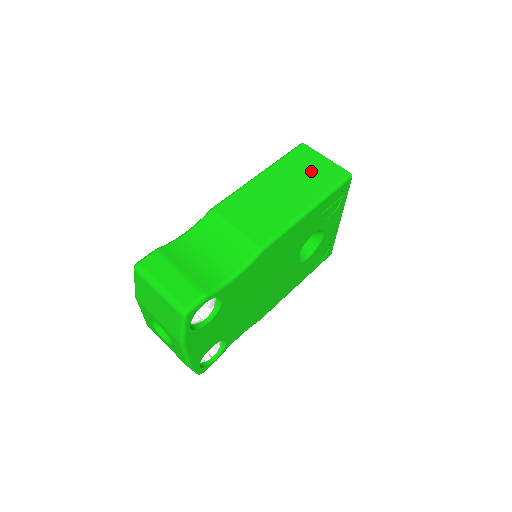
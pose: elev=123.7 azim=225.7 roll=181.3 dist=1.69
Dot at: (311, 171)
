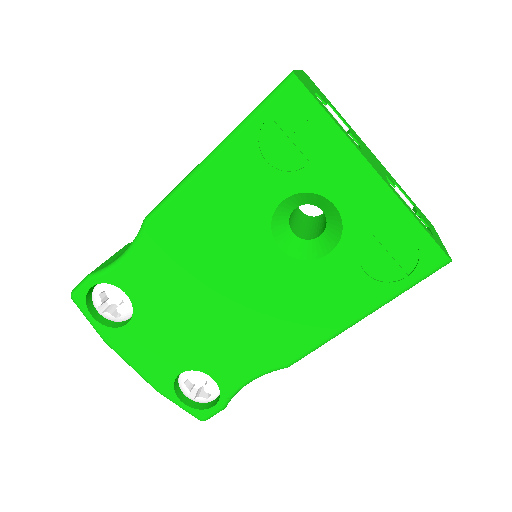
Dot at: occluded
